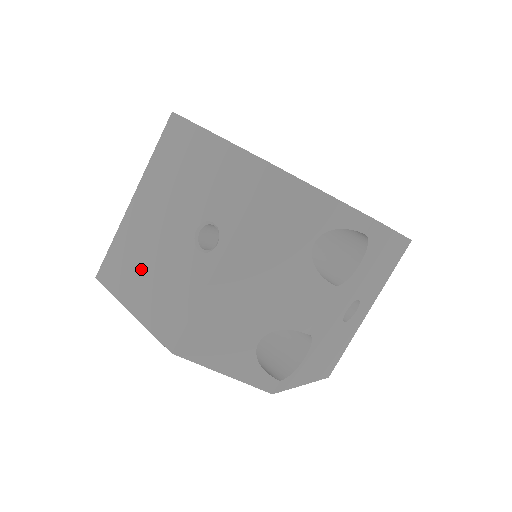
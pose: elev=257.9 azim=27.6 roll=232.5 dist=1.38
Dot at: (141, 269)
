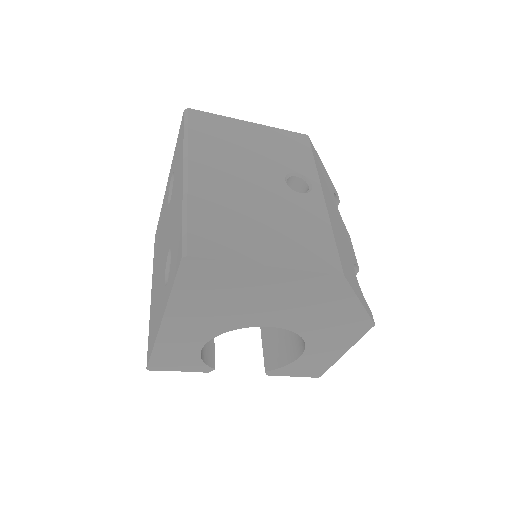
Dot at: (251, 224)
